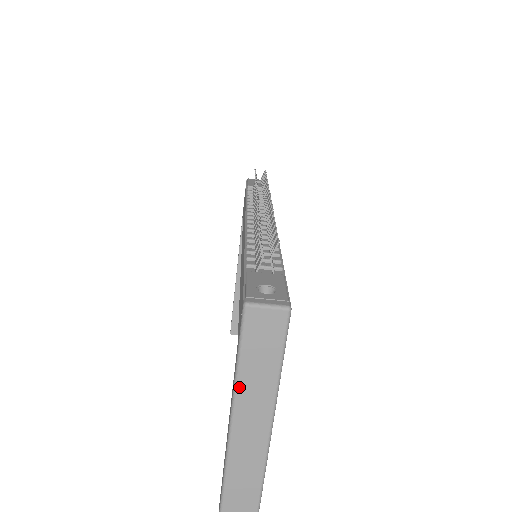
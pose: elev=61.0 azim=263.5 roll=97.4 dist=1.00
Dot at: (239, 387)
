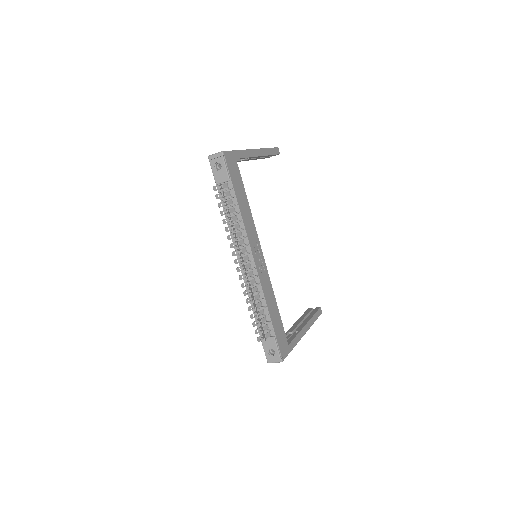
Dot at: occluded
